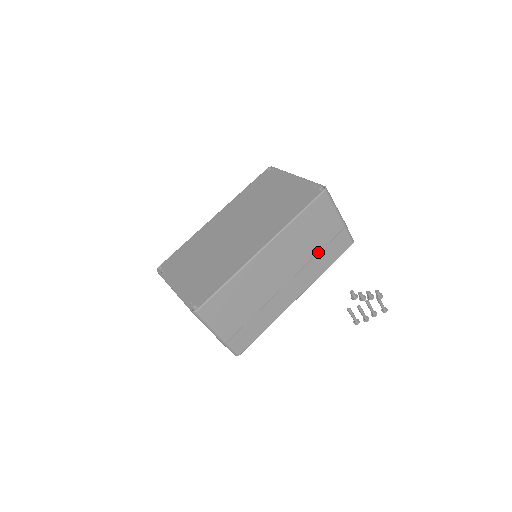
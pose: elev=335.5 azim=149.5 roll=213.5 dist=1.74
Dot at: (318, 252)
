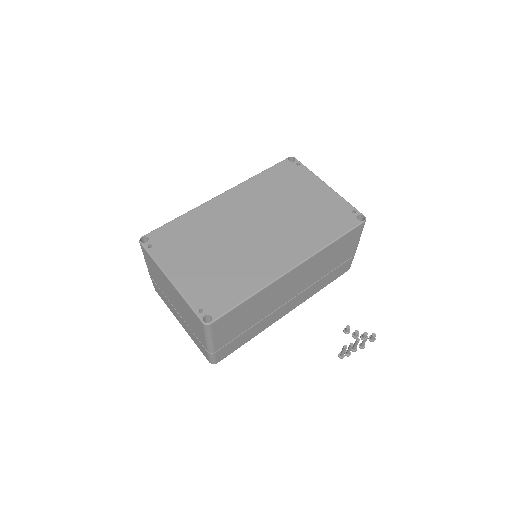
Dot at: (325, 275)
